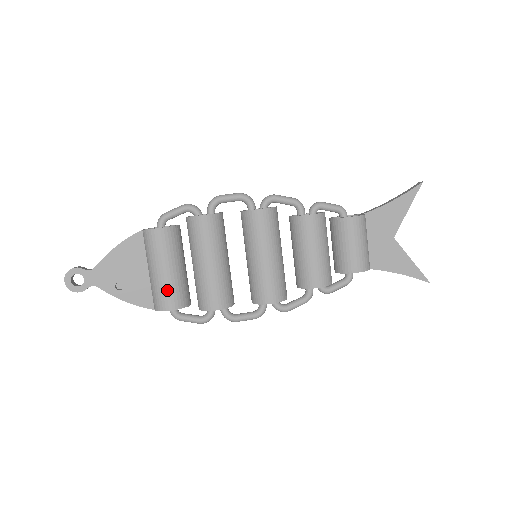
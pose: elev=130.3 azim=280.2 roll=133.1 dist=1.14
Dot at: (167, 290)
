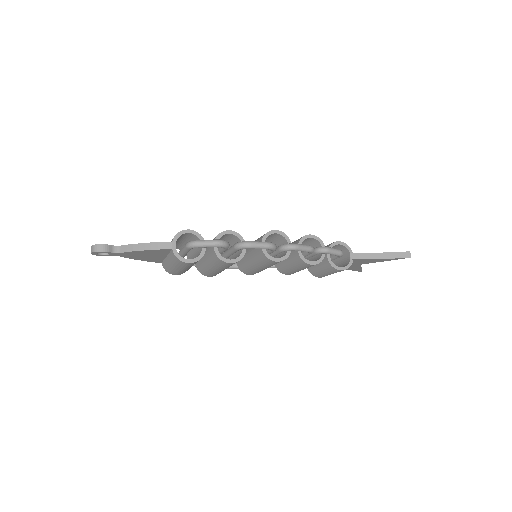
Dot at: occluded
